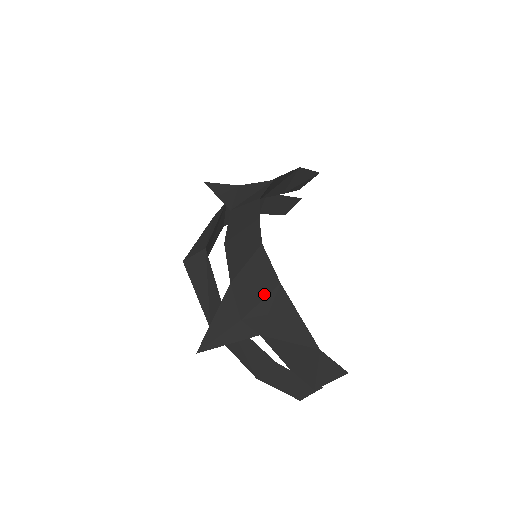
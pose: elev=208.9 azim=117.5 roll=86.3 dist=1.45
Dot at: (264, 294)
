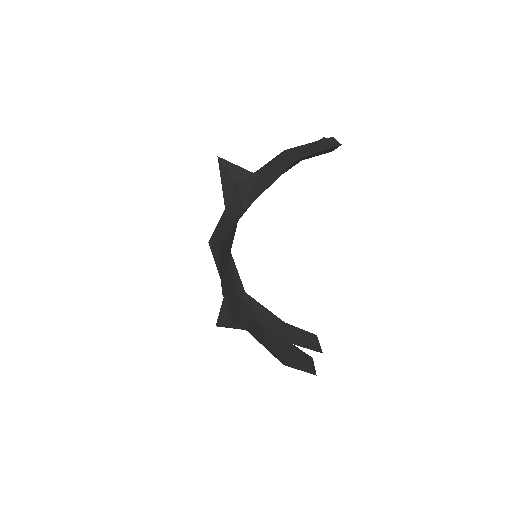
Dot at: (236, 322)
